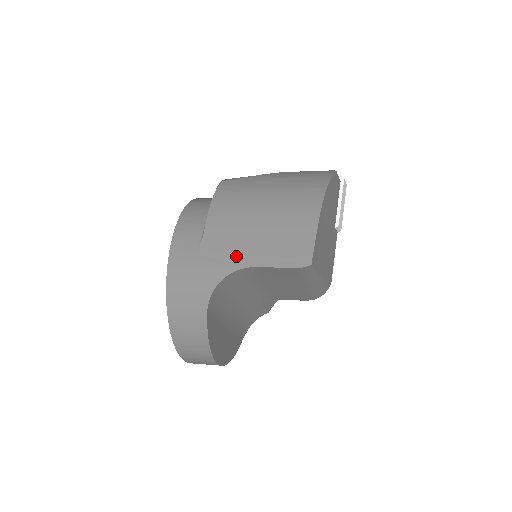
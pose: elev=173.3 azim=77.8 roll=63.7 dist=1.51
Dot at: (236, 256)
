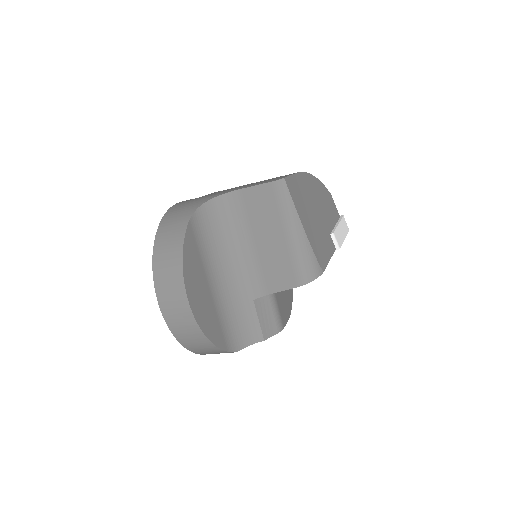
Dot at: occluded
